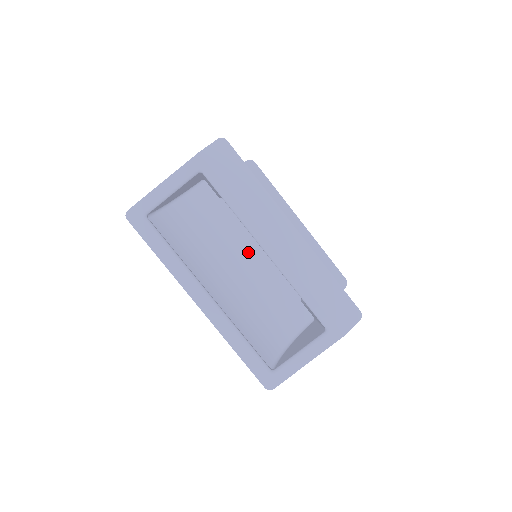
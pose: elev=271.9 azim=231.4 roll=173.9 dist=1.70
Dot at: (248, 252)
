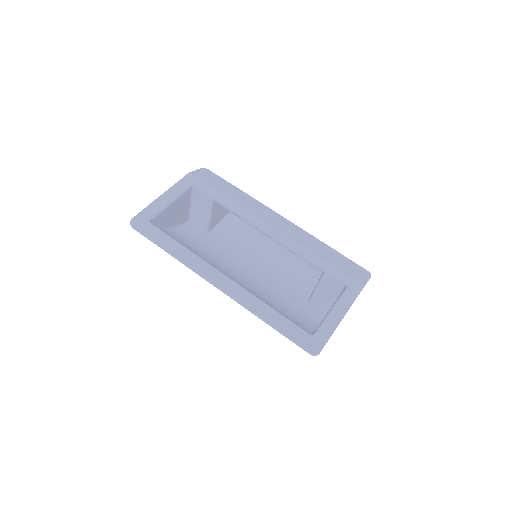
Dot at: (245, 267)
